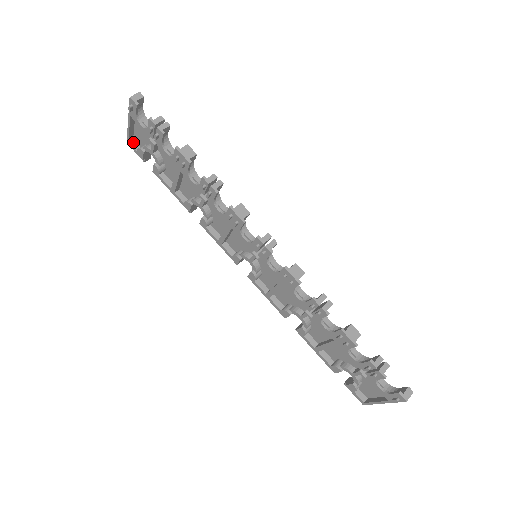
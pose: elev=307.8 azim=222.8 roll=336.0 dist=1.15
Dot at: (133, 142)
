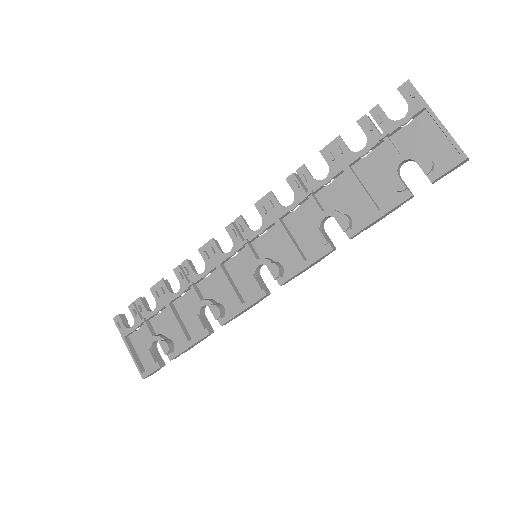
Dot at: (146, 371)
